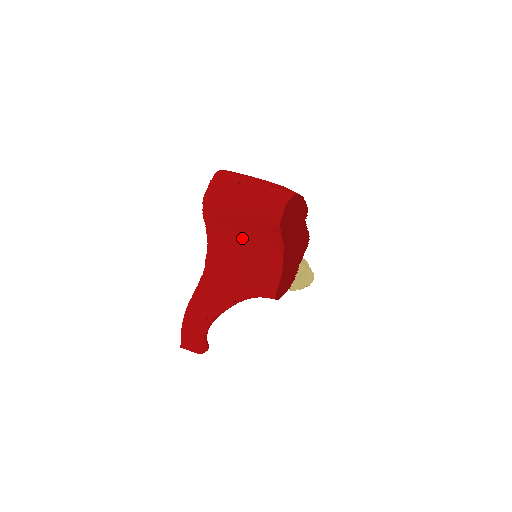
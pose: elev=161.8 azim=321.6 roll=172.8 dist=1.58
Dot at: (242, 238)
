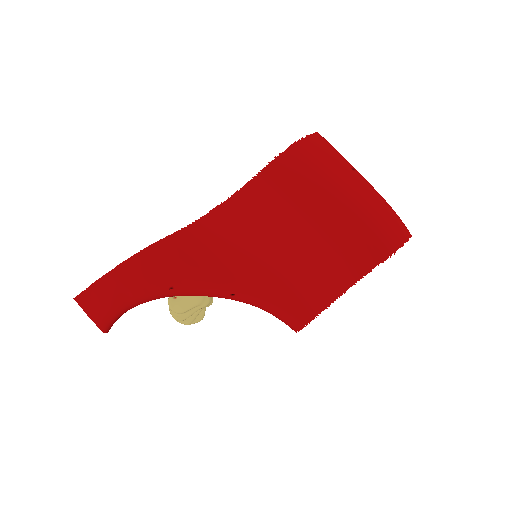
Dot at: (305, 227)
